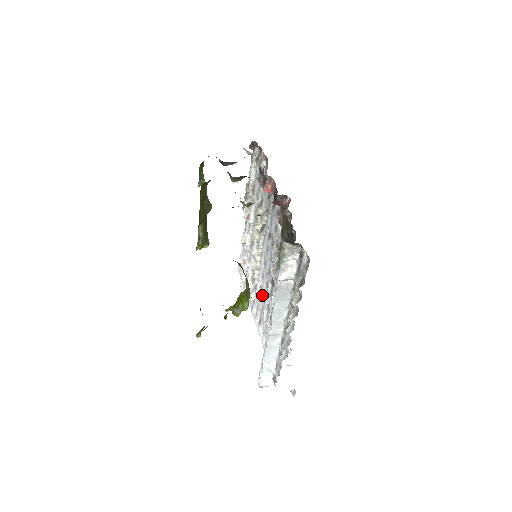
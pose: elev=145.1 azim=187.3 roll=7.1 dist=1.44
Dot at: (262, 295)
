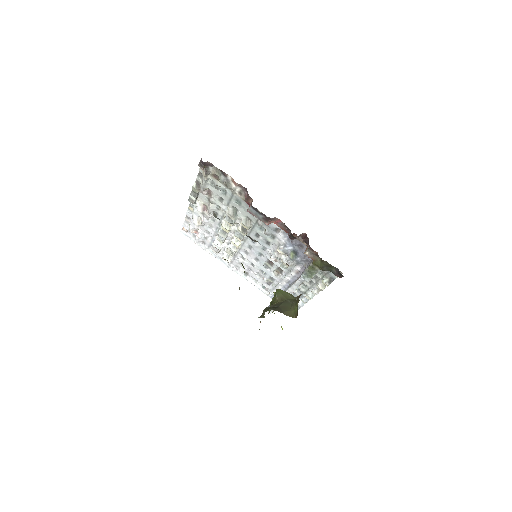
Dot at: (249, 263)
